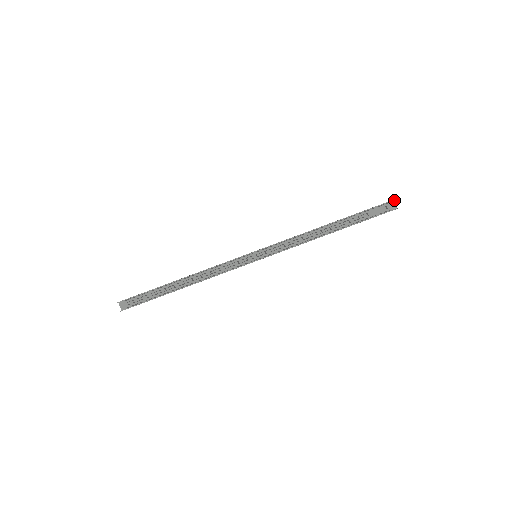
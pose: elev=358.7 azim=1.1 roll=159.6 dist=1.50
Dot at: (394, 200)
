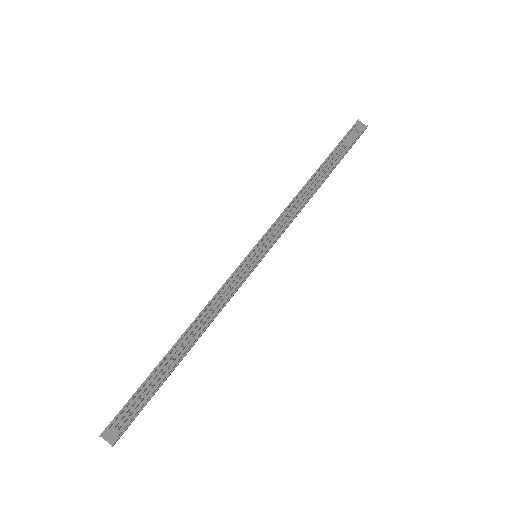
Dot at: occluded
